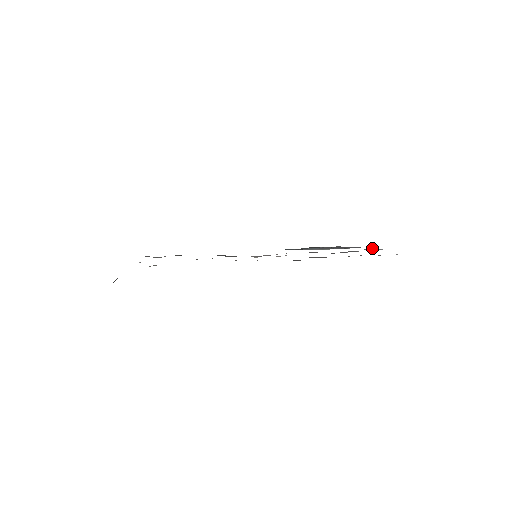
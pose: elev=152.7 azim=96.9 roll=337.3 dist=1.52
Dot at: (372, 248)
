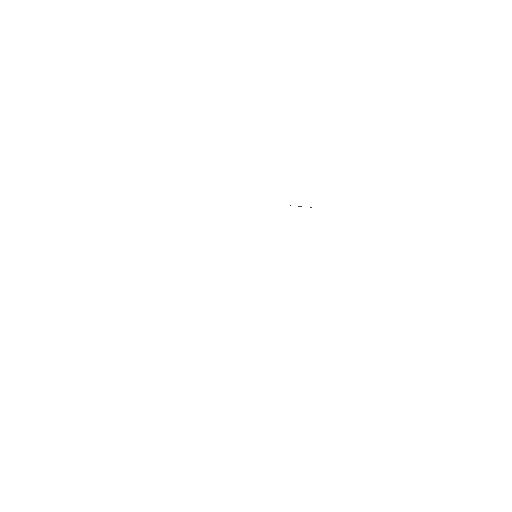
Dot at: occluded
